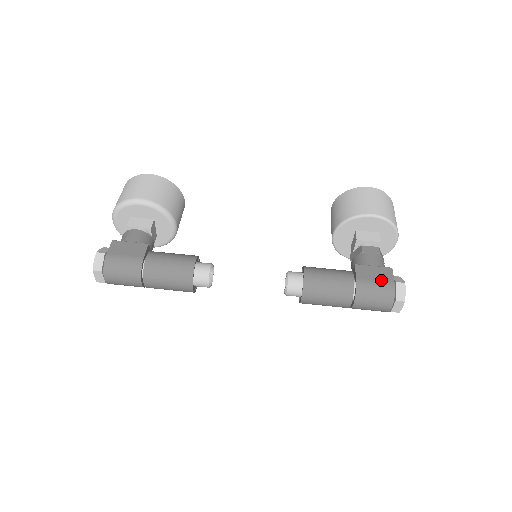
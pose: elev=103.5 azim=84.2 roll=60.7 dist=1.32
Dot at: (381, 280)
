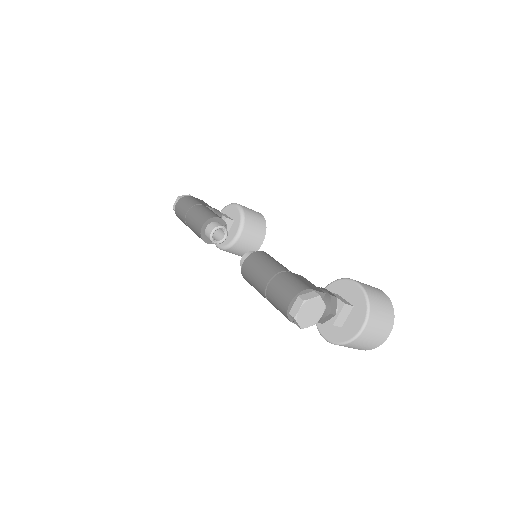
Dot at: (305, 283)
